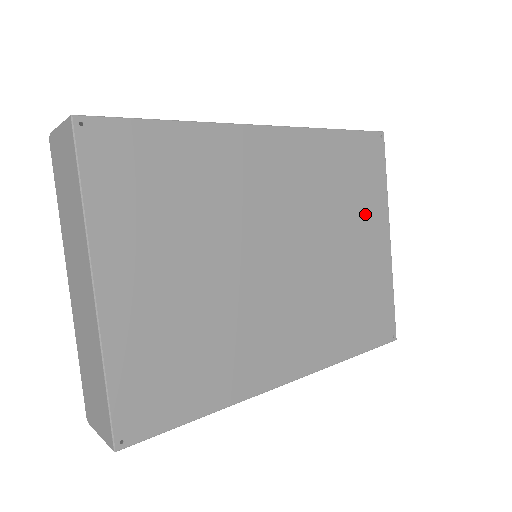
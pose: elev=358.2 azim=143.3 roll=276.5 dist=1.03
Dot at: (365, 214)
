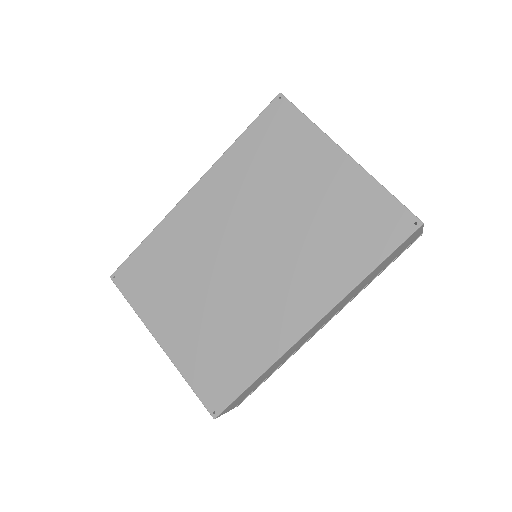
Dot at: (304, 162)
